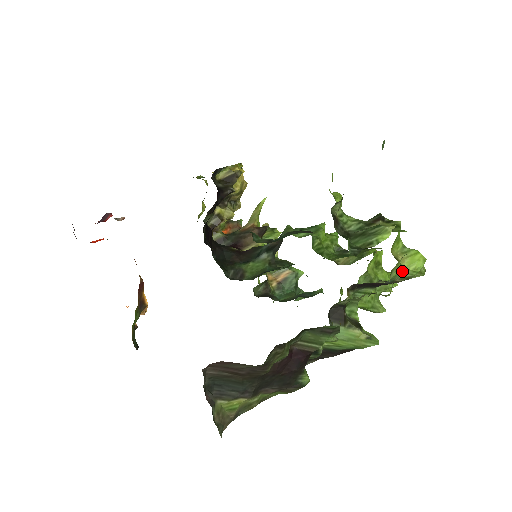
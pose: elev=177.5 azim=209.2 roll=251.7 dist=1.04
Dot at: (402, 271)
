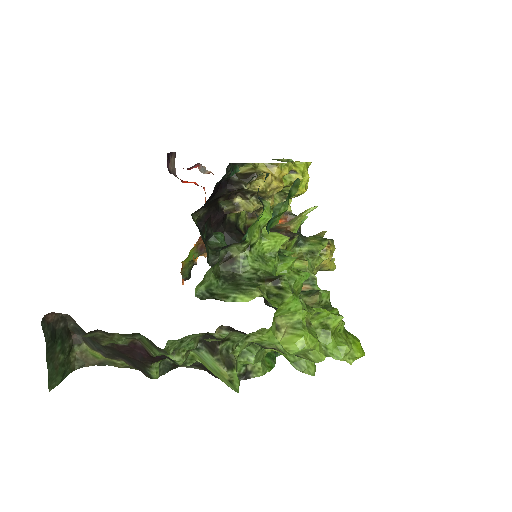
Dot at: (275, 343)
